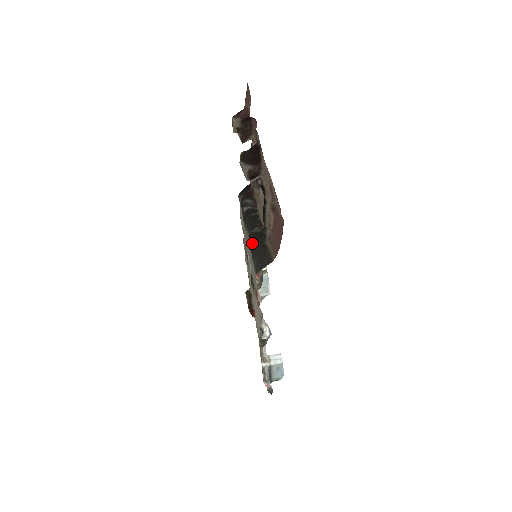
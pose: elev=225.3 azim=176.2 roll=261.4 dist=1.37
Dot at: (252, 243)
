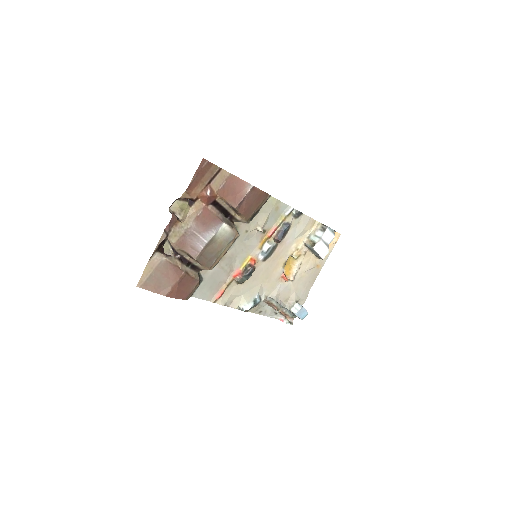
Dot at: occluded
